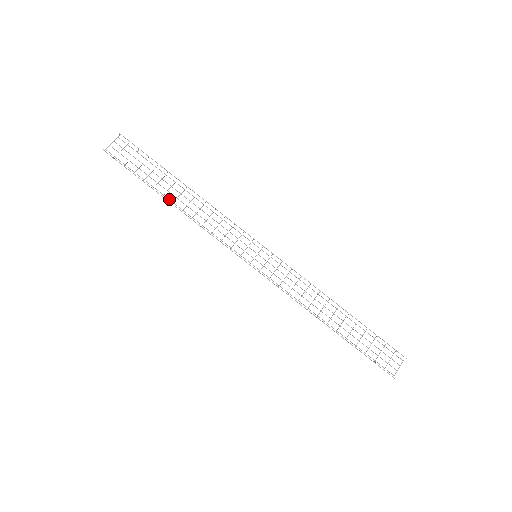
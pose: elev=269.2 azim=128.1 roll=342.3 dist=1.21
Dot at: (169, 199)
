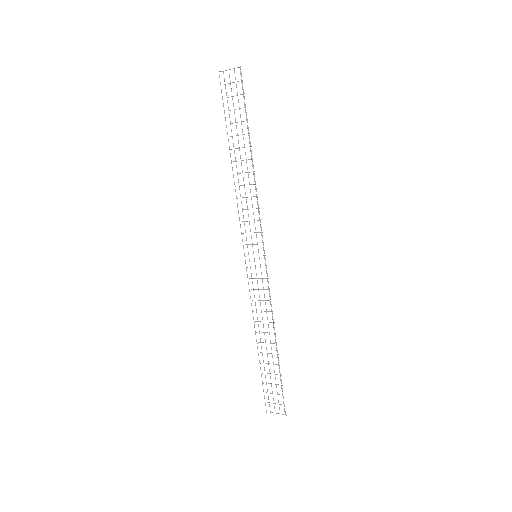
Dot at: occluded
